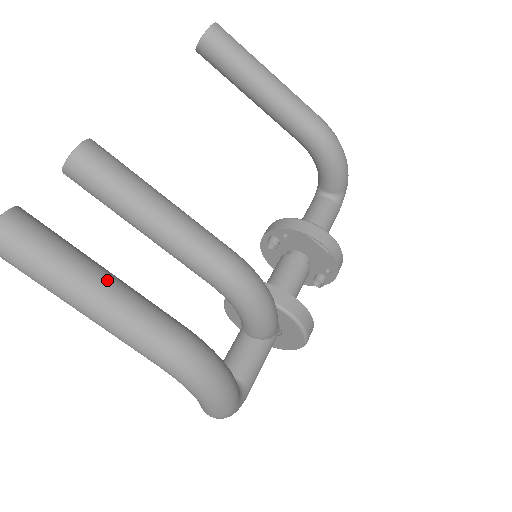
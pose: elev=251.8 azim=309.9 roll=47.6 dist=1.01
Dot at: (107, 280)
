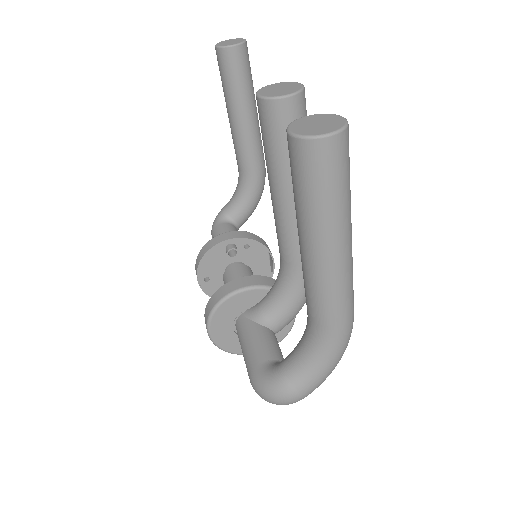
Dot at: occluded
